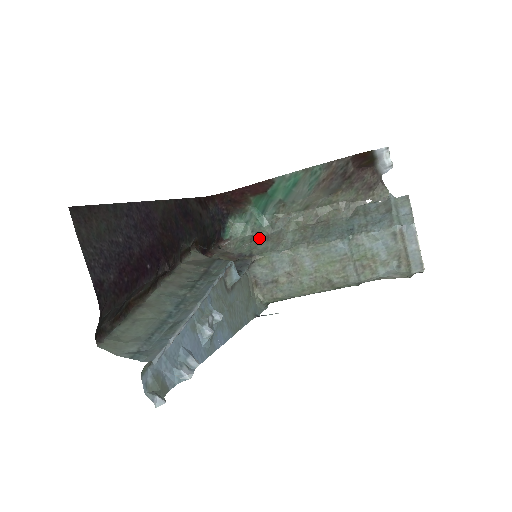
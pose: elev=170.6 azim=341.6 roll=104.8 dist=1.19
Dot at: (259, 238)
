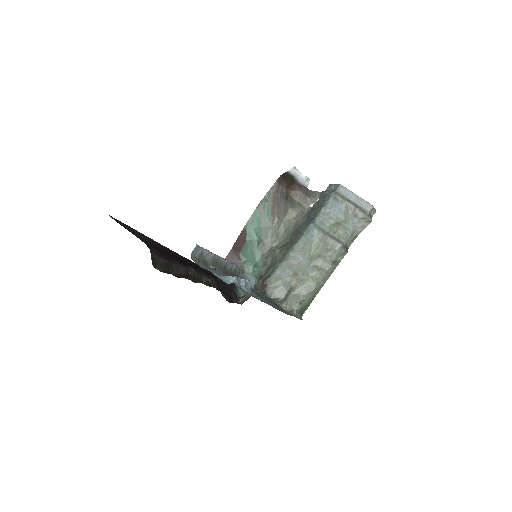
Dot at: (262, 276)
